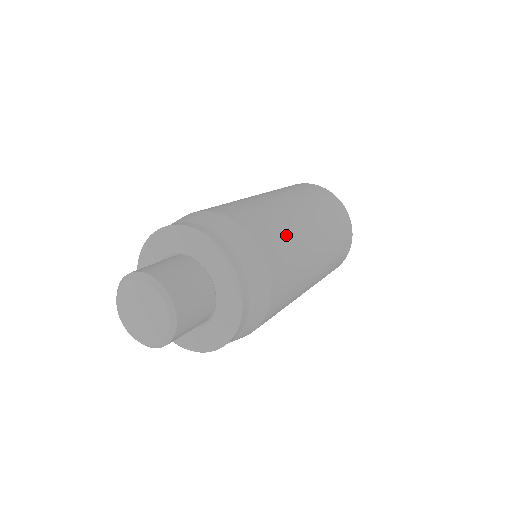
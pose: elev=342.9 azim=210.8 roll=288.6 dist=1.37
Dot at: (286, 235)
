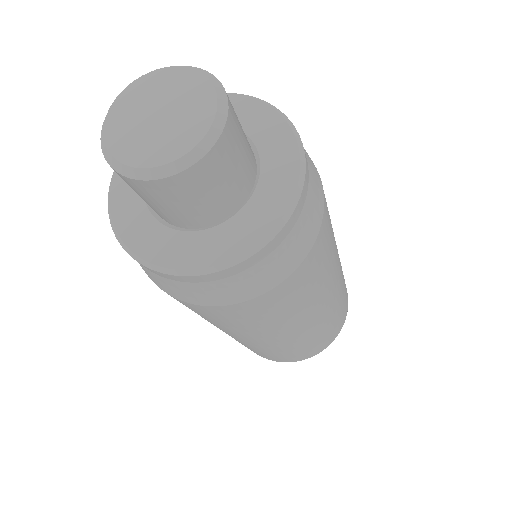
Dot at: occluded
